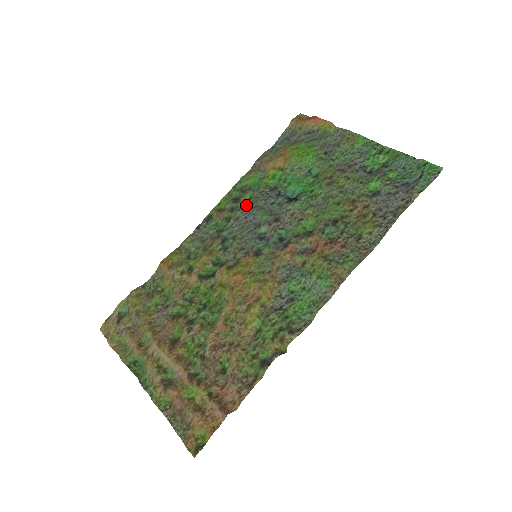
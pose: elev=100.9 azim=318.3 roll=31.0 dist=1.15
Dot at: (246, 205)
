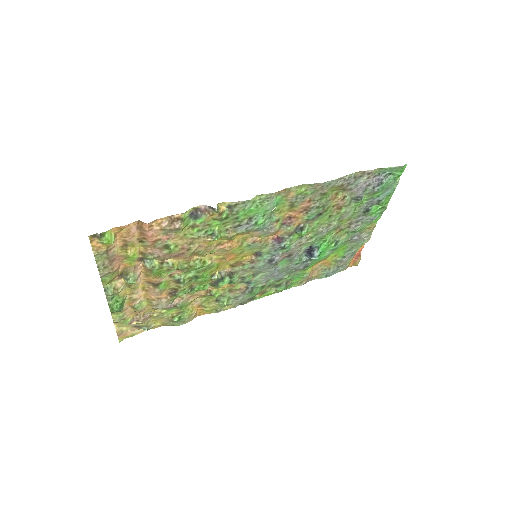
Dot at: (281, 279)
